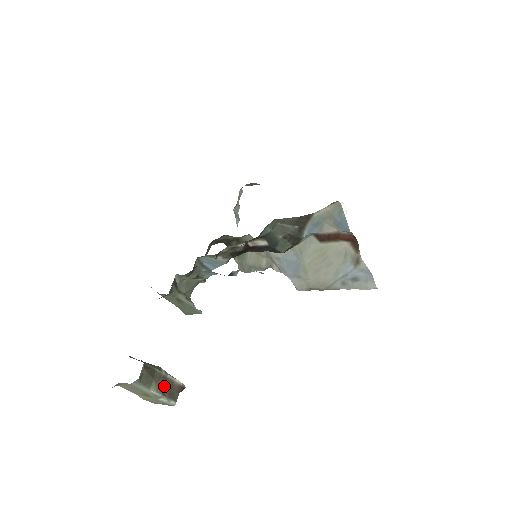
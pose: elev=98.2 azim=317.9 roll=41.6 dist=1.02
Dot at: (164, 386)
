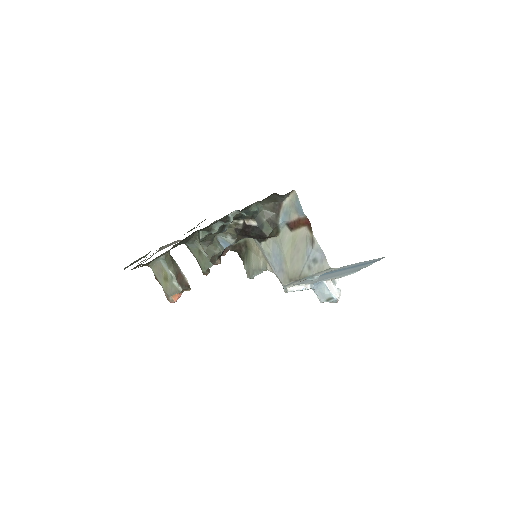
Dot at: (178, 275)
